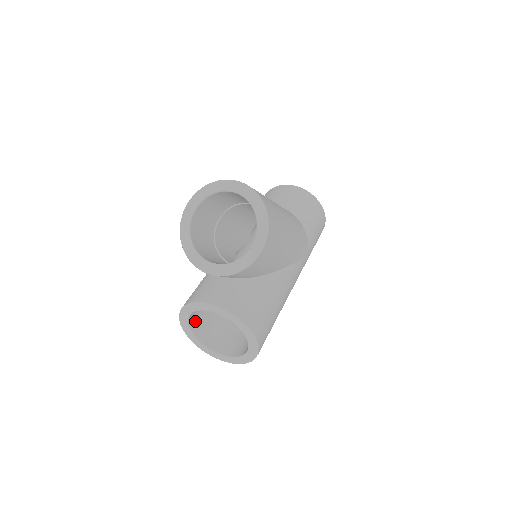
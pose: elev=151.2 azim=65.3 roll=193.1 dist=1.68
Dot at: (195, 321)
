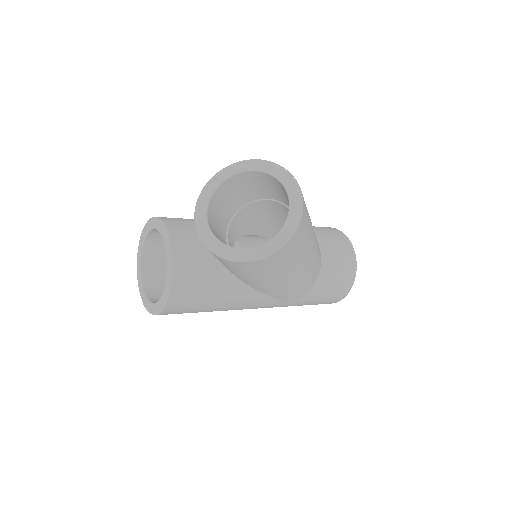
Dot at: (157, 236)
